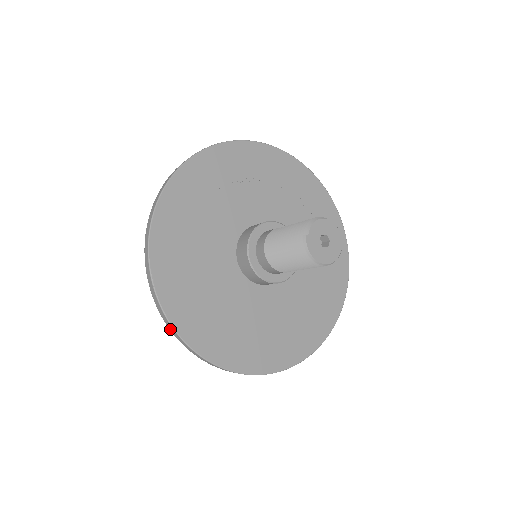
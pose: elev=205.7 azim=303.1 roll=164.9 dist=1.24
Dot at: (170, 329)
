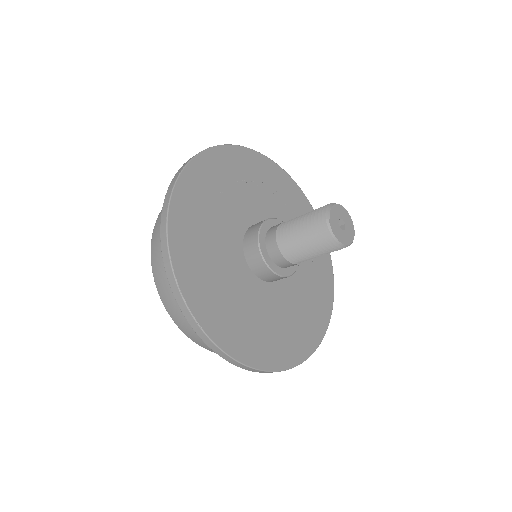
Dot at: (199, 335)
